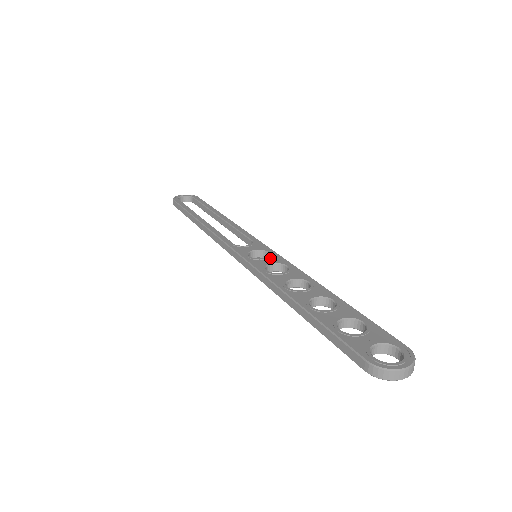
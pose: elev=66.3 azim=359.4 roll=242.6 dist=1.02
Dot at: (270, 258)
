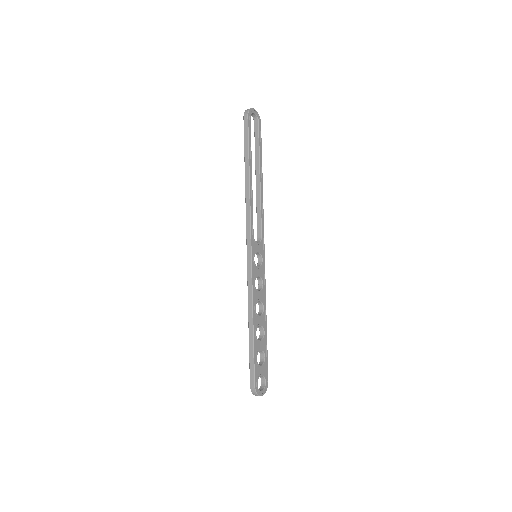
Dot at: (261, 269)
